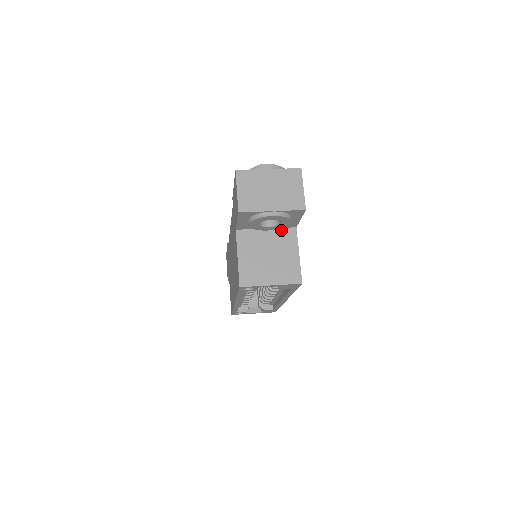
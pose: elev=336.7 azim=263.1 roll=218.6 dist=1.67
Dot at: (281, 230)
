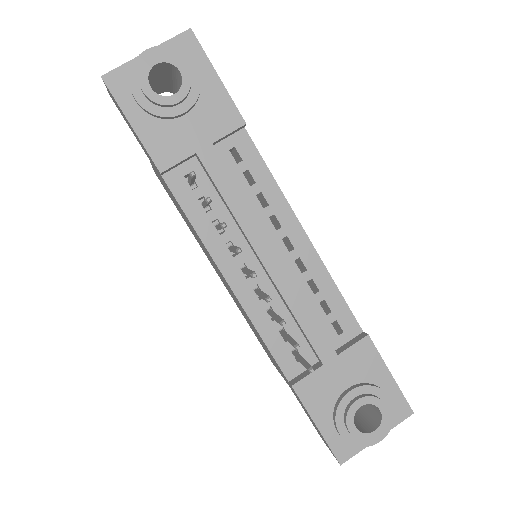
Dot at: occluded
